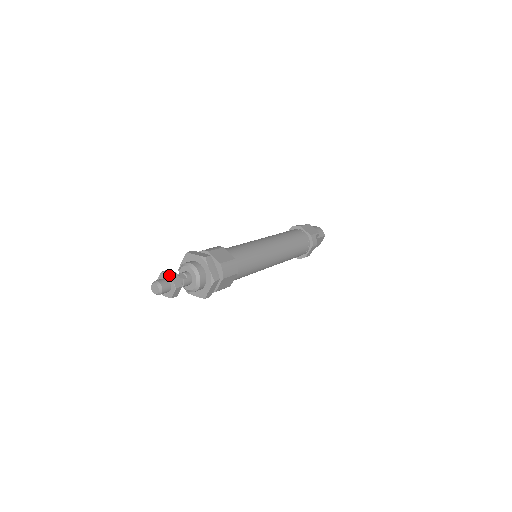
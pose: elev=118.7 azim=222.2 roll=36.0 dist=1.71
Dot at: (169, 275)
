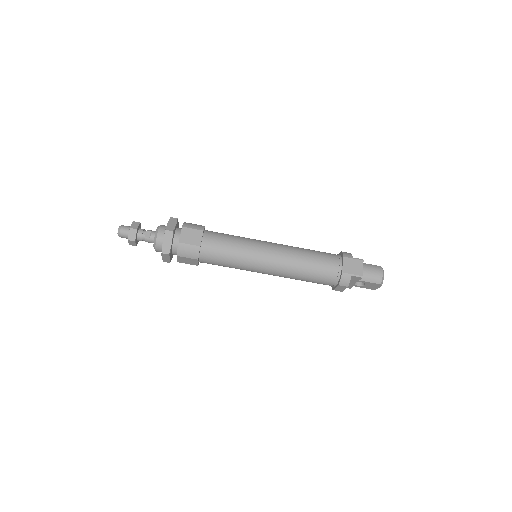
Dot at: (130, 227)
